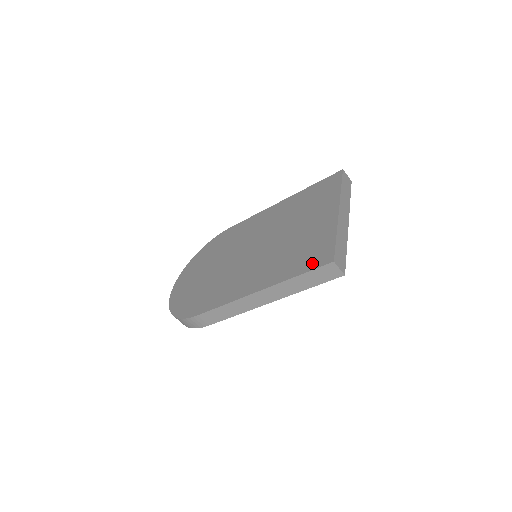
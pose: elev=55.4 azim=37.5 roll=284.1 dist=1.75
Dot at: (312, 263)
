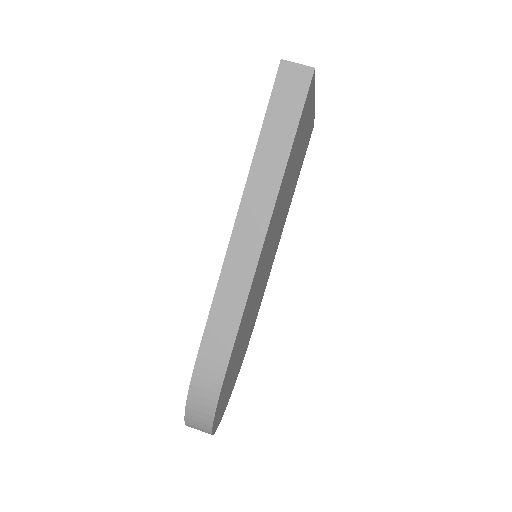
Dot at: occluded
